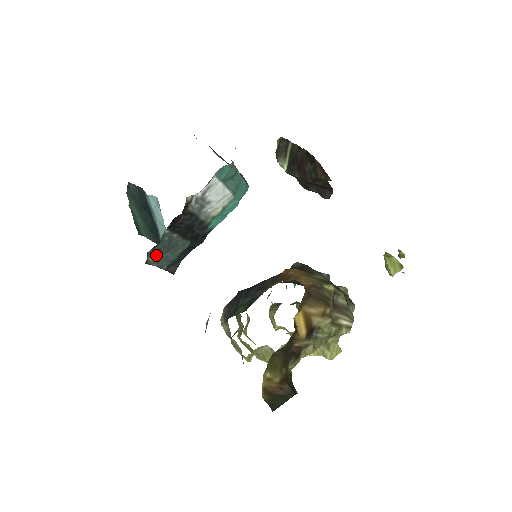
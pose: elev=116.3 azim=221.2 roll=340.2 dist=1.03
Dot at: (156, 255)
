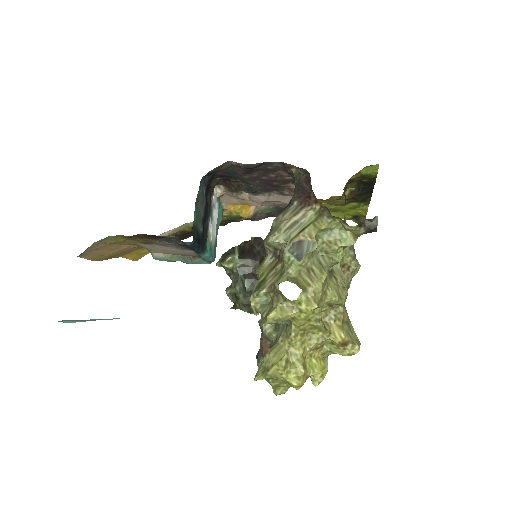
Dot at: (199, 194)
